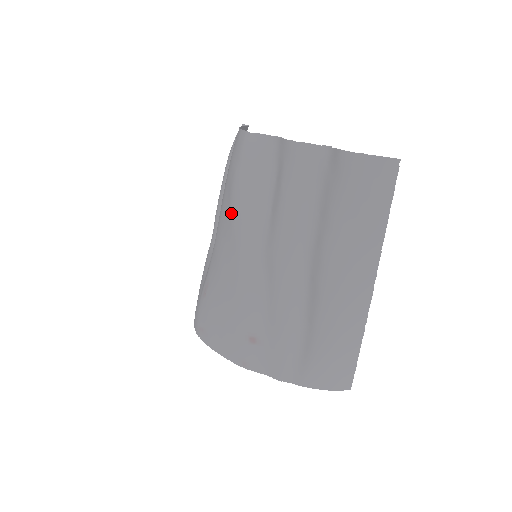
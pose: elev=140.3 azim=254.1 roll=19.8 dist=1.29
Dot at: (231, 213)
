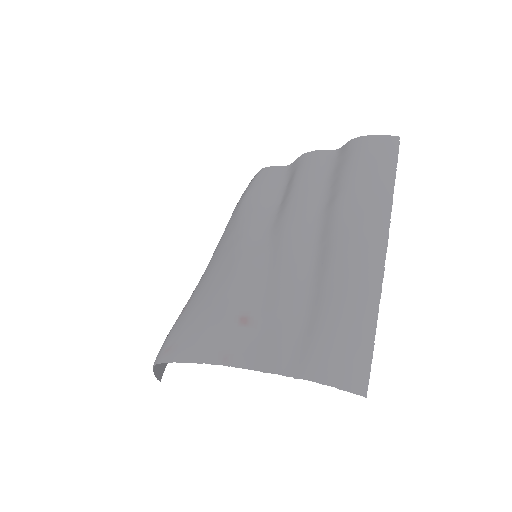
Dot at: (238, 217)
